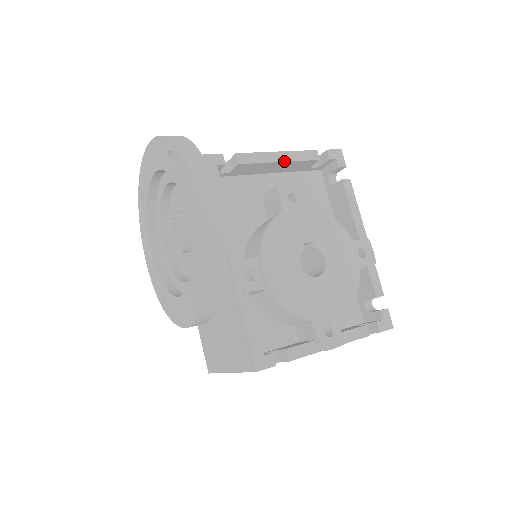
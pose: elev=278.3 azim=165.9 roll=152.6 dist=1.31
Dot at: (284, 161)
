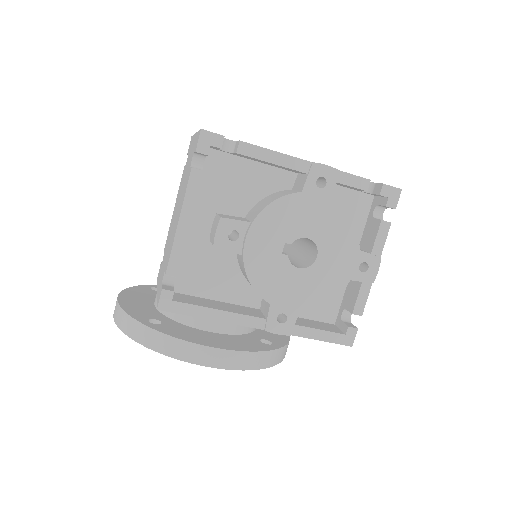
Dot at: (191, 221)
